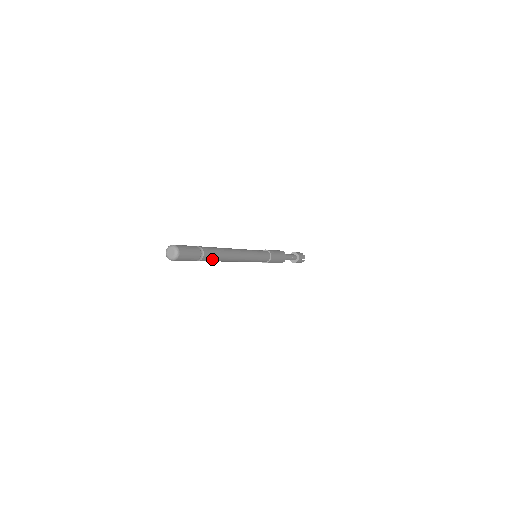
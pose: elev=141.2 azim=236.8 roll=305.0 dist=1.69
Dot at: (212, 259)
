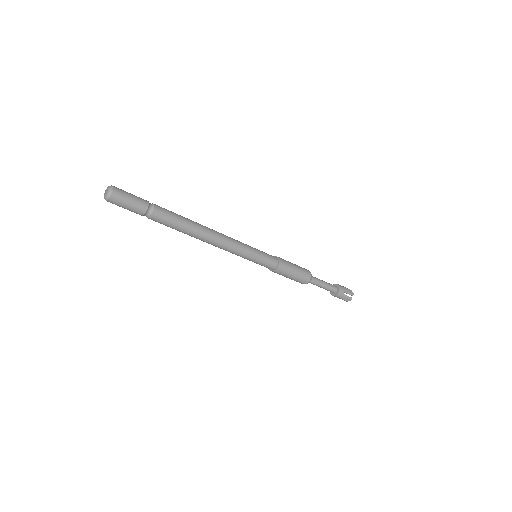
Dot at: (169, 222)
